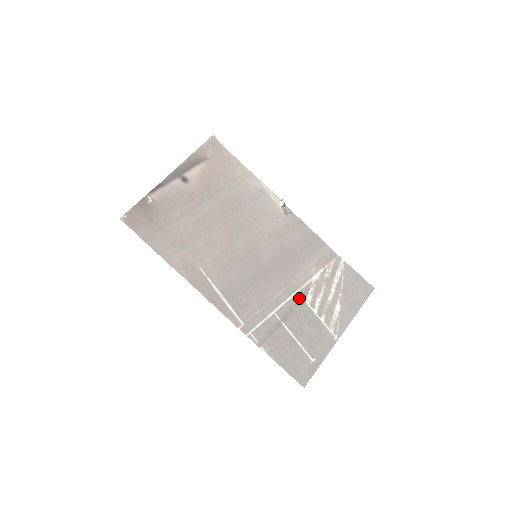
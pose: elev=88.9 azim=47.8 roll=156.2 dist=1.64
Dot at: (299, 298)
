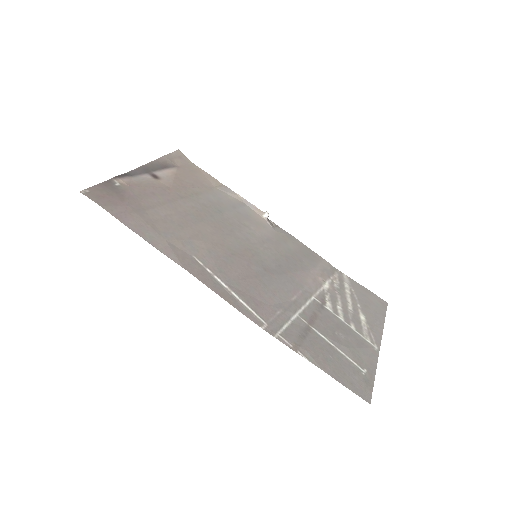
Dot at: (318, 304)
